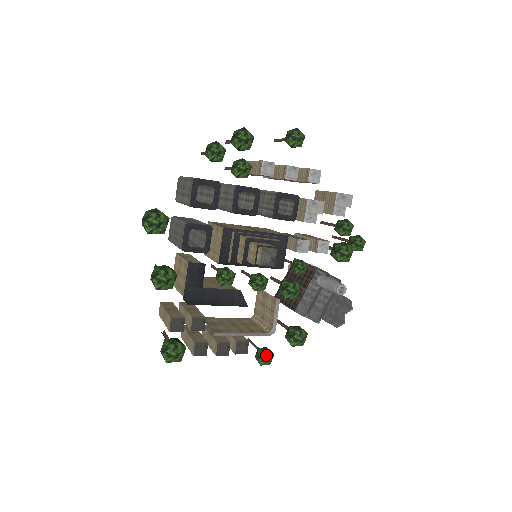
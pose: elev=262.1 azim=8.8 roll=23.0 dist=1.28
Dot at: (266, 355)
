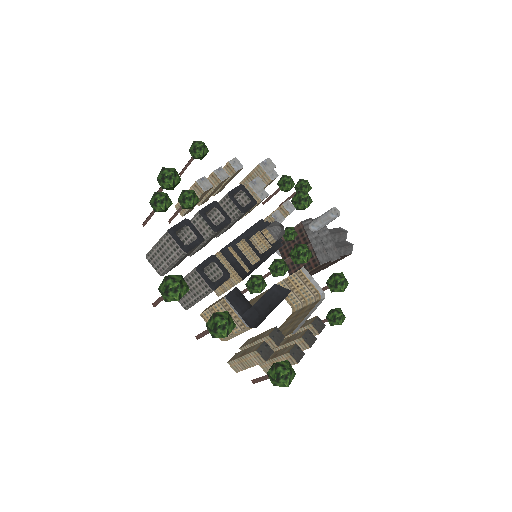
Dot at: (337, 313)
